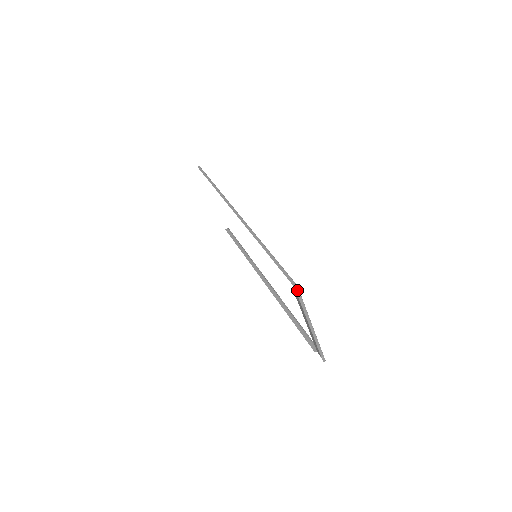
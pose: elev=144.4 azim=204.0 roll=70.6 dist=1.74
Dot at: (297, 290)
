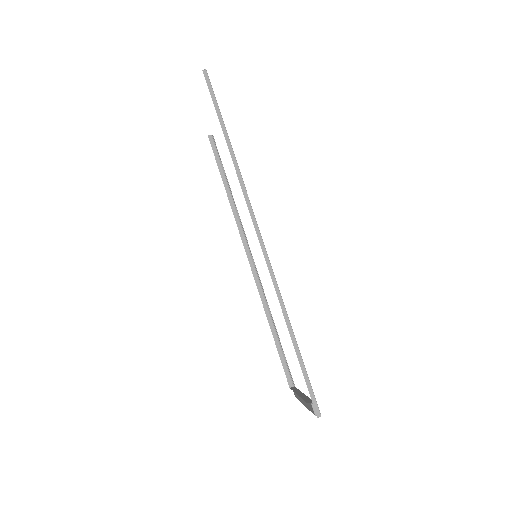
Dot at: (318, 416)
